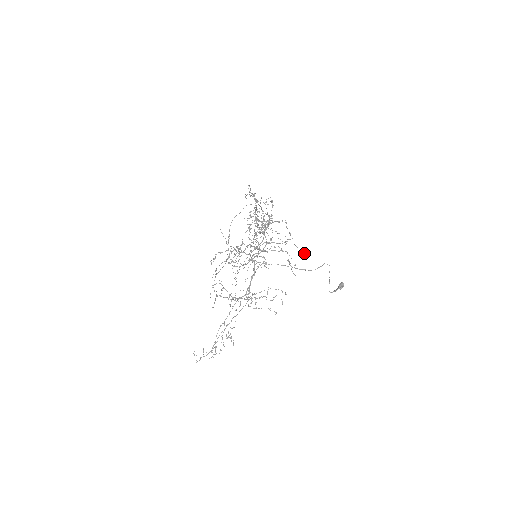
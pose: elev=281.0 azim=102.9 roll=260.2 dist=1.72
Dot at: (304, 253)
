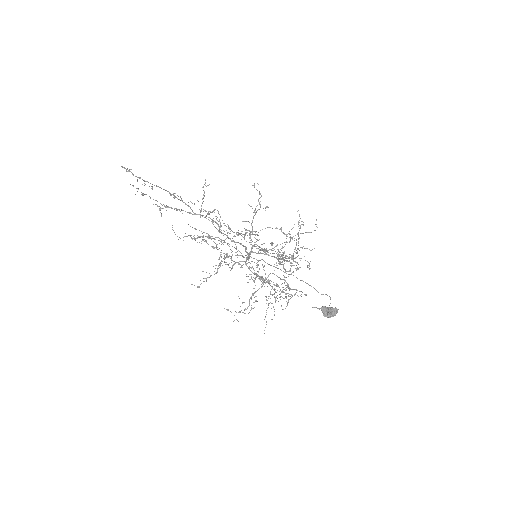
Dot at: (306, 295)
